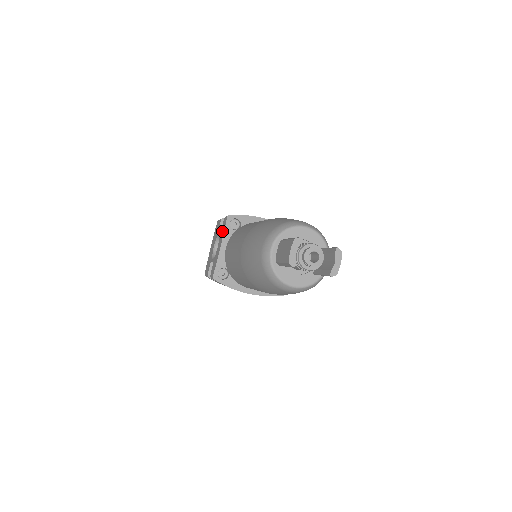
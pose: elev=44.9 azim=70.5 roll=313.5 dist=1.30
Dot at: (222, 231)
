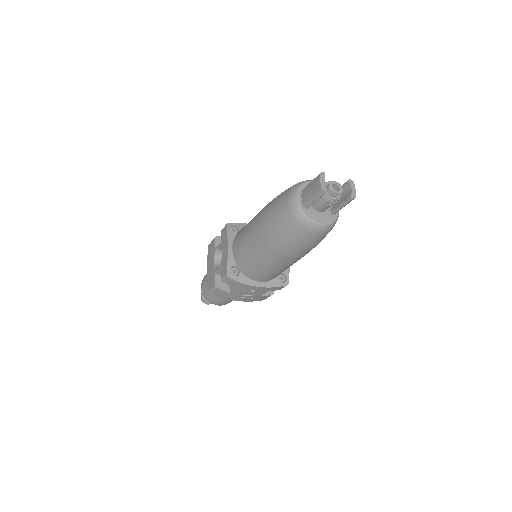
Dot at: (224, 238)
